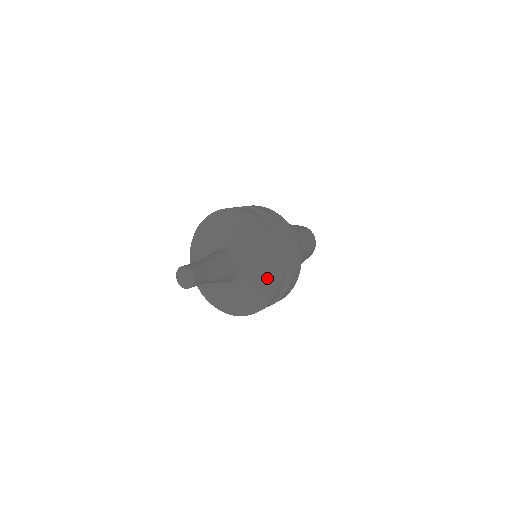
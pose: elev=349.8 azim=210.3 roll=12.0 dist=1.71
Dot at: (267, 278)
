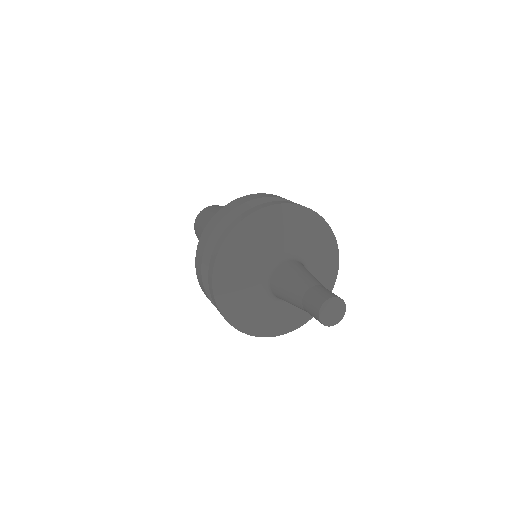
Dot at: (328, 267)
